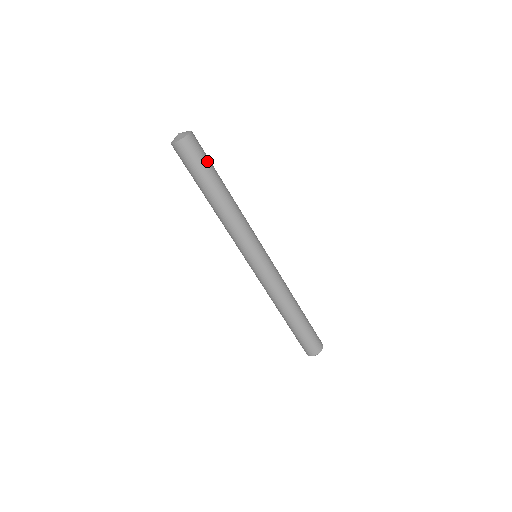
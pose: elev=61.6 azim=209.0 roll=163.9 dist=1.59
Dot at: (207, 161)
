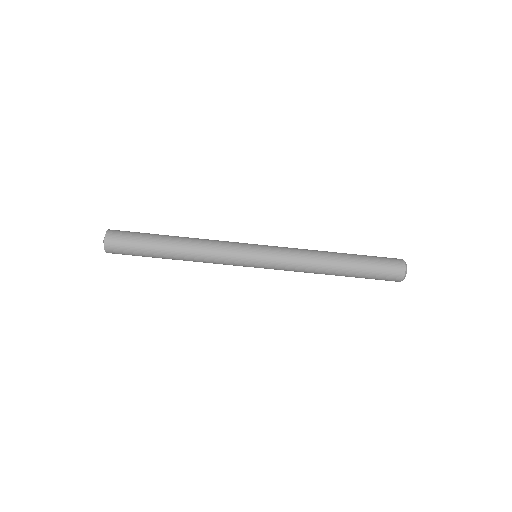
Dot at: (136, 247)
